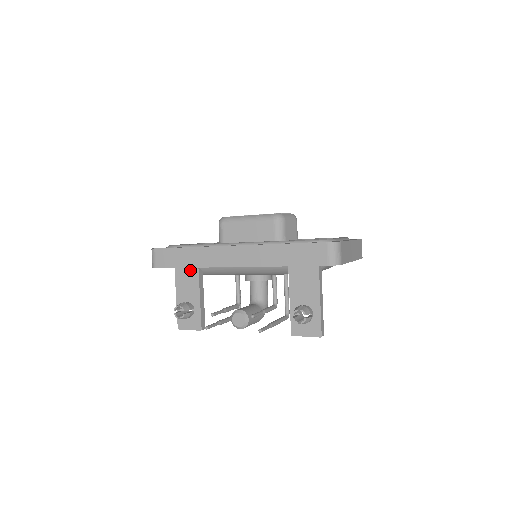
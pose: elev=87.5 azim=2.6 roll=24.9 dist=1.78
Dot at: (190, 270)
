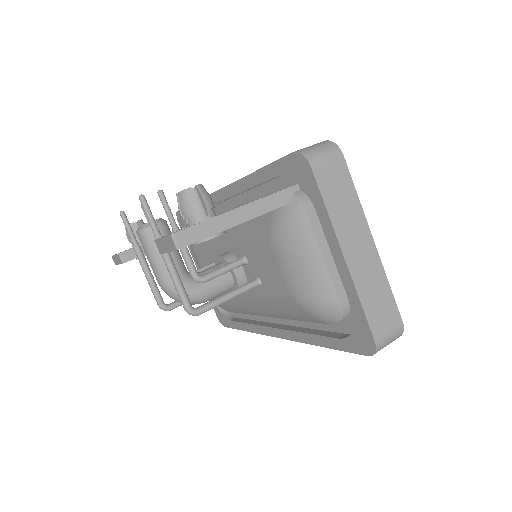
Dot at: occluded
